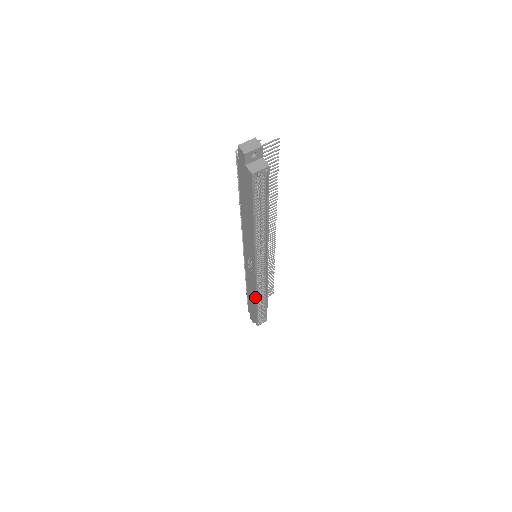
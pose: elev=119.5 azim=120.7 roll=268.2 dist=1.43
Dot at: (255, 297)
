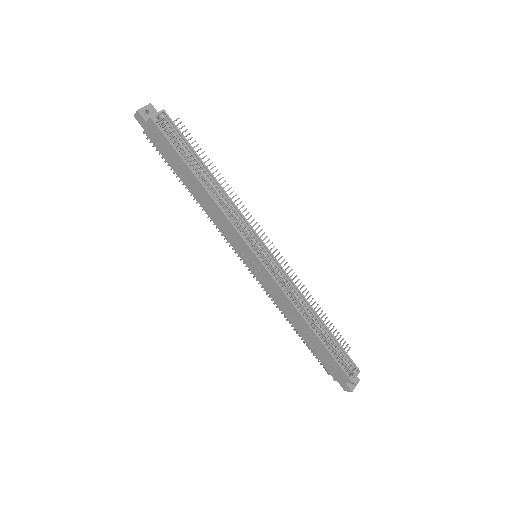
Dot at: (299, 316)
